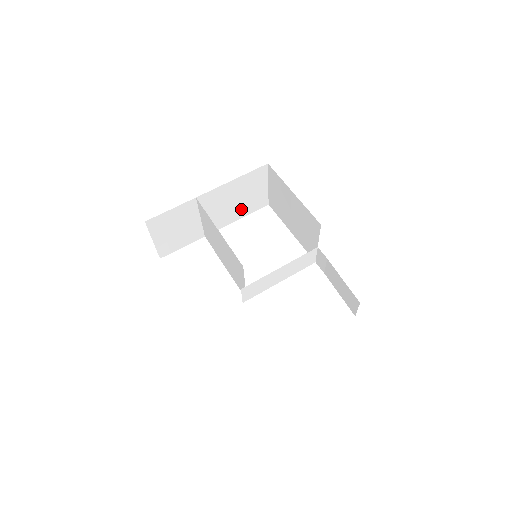
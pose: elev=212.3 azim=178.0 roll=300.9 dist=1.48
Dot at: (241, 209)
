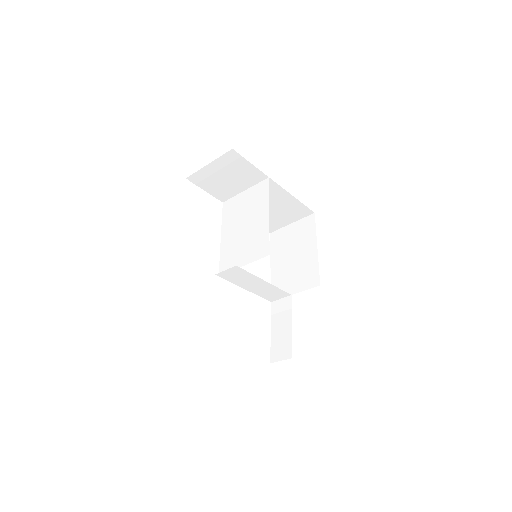
Dot at: occluded
